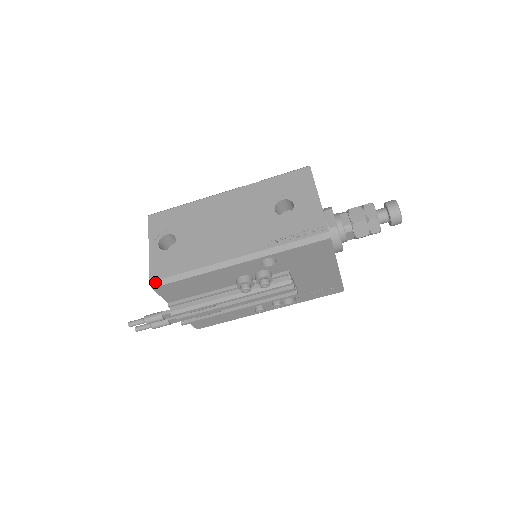
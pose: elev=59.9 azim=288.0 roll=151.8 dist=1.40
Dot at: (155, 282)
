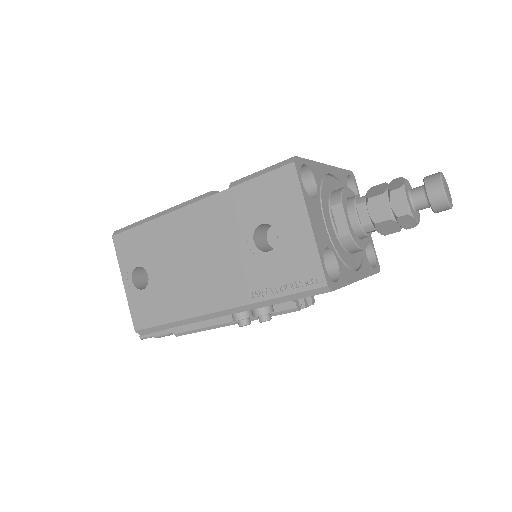
Dot at: (140, 331)
